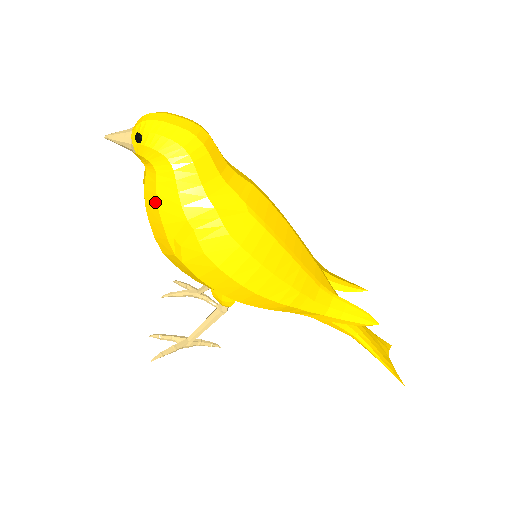
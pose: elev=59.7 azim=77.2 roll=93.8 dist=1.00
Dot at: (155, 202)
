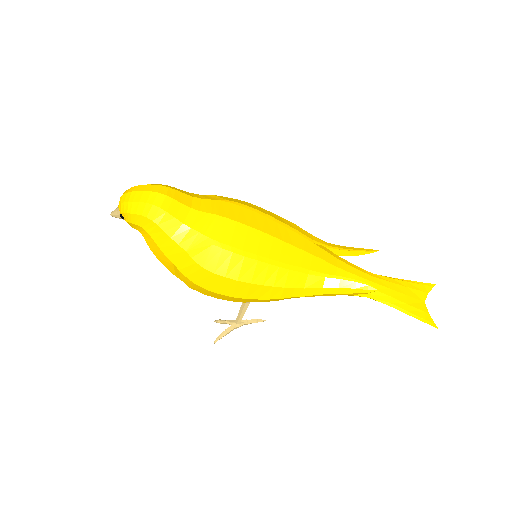
Dot at: (153, 253)
